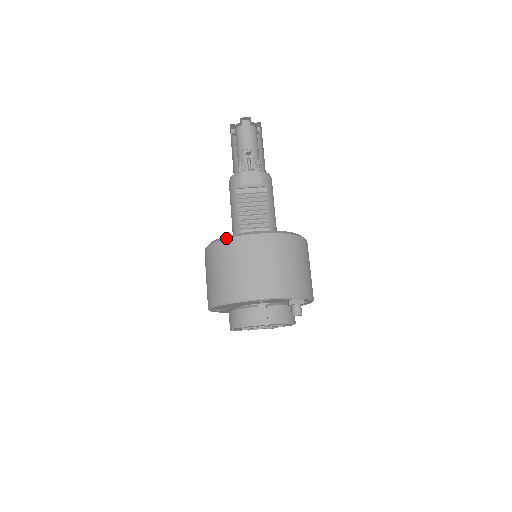
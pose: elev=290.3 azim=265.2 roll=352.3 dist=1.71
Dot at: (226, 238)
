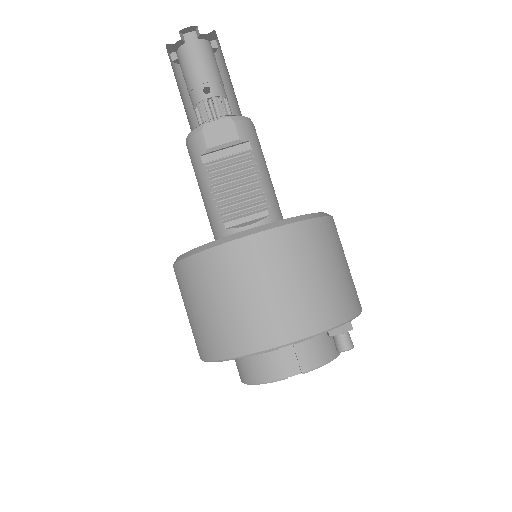
Dot at: (202, 250)
